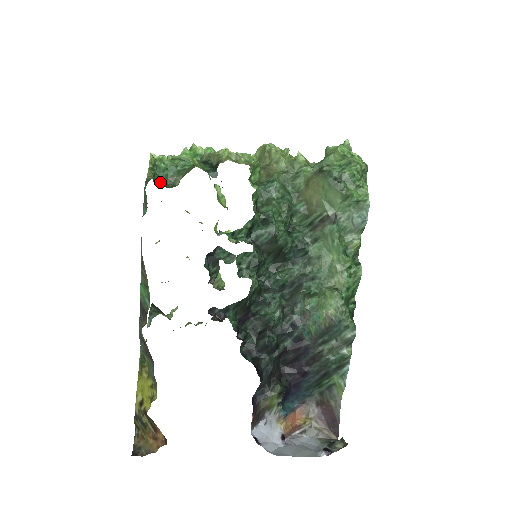
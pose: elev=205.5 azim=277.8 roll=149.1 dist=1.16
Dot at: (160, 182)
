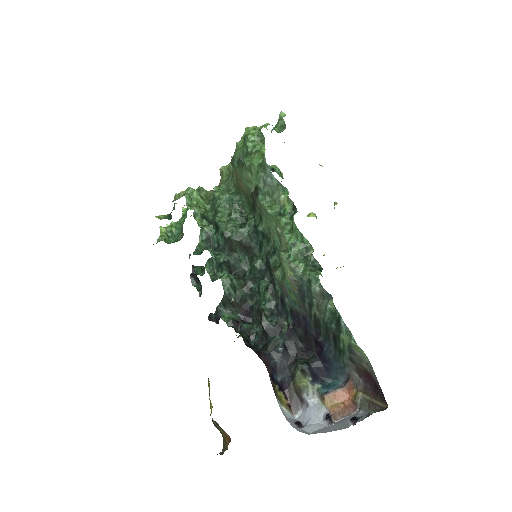
Dot at: (174, 241)
